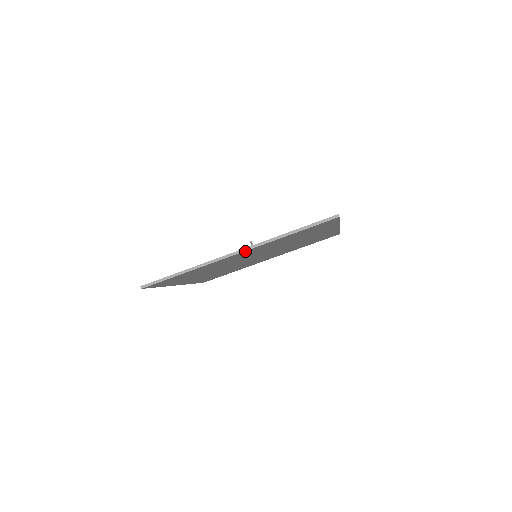
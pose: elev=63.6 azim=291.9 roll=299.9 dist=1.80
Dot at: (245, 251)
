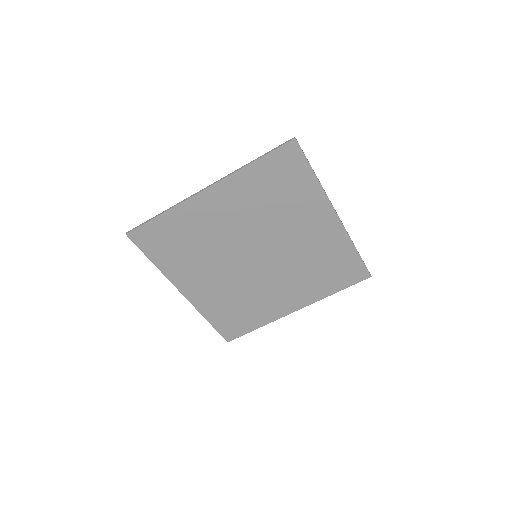
Dot at: (214, 187)
